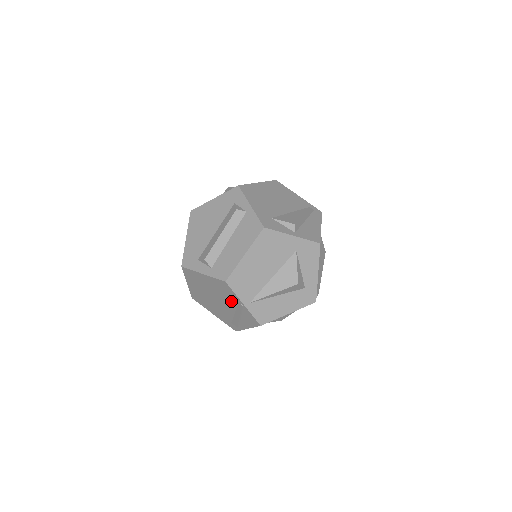
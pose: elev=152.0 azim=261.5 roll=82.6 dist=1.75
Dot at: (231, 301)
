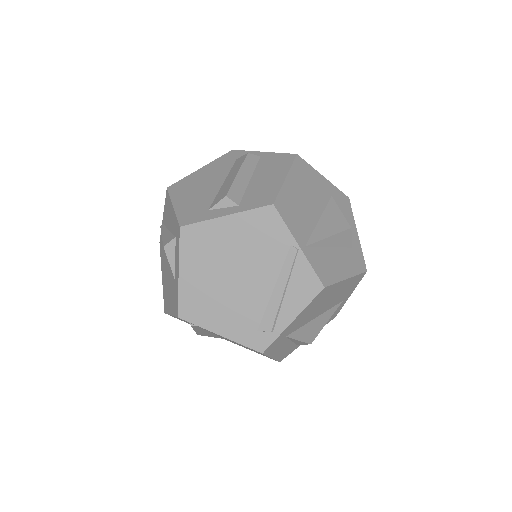
Dot at: (273, 256)
